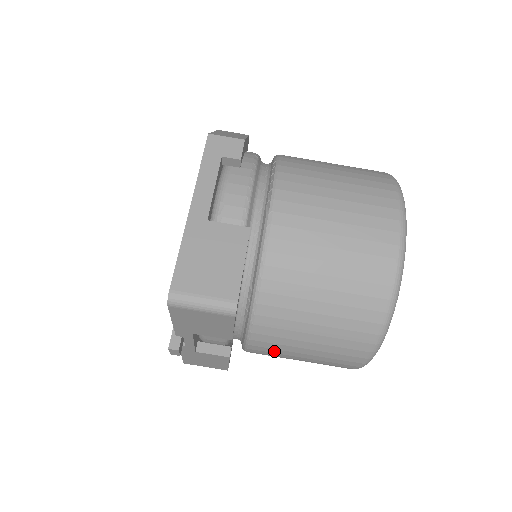
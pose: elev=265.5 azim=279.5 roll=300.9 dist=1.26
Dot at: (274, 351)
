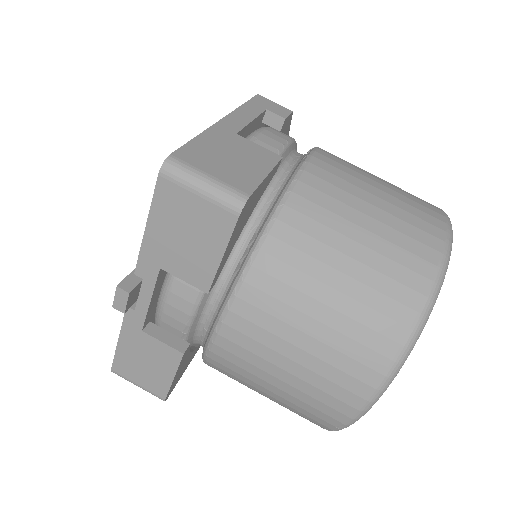
Dot at: (251, 346)
